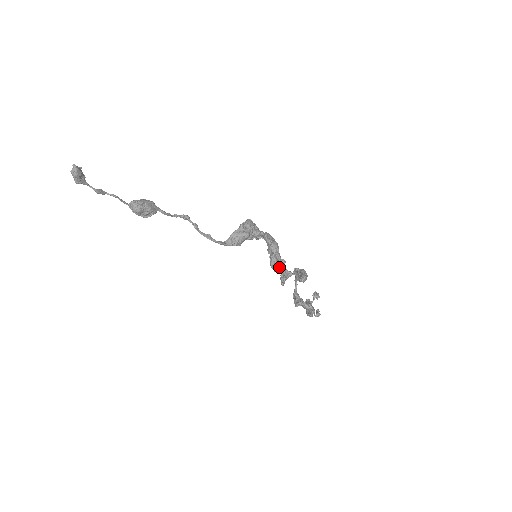
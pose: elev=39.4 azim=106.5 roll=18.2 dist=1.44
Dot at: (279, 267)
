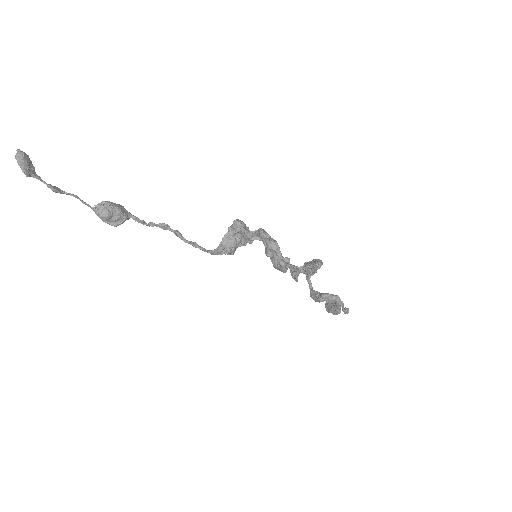
Dot at: (285, 265)
